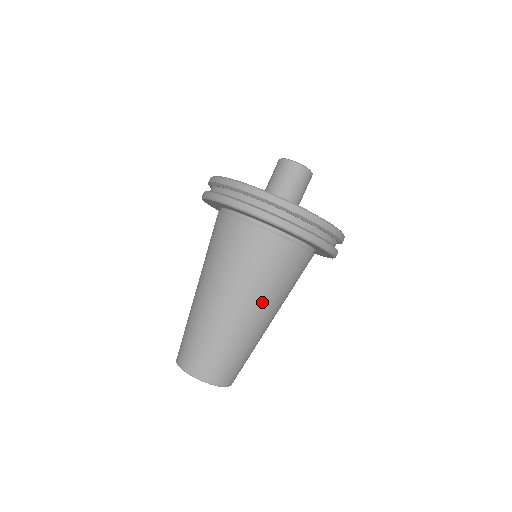
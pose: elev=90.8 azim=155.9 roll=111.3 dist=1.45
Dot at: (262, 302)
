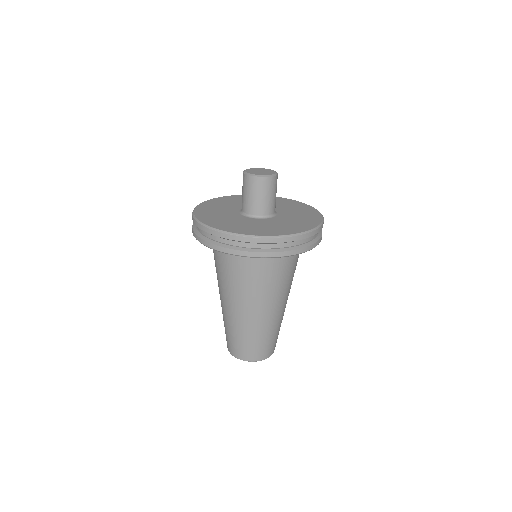
Dot at: (242, 301)
